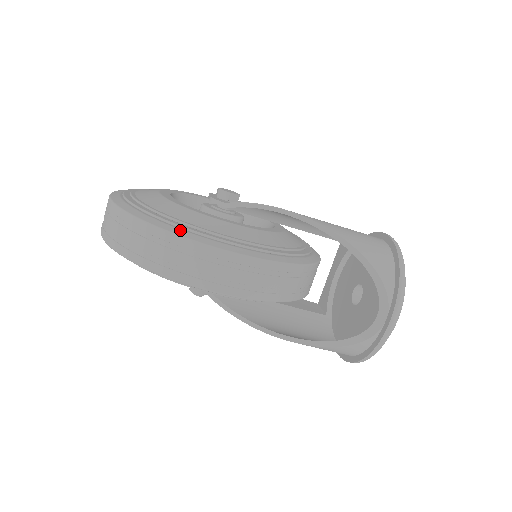
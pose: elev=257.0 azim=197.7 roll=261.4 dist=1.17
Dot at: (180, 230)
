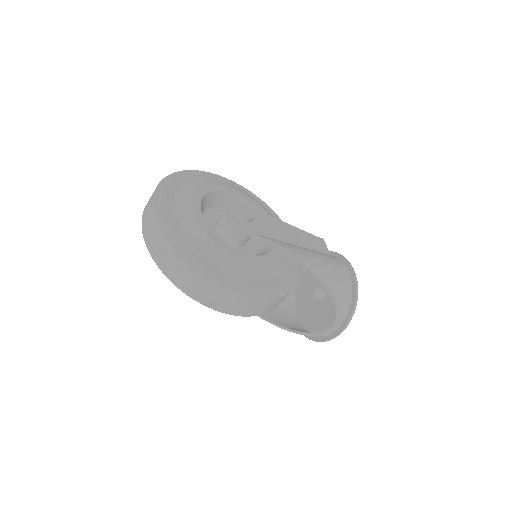
Dot at: (220, 281)
